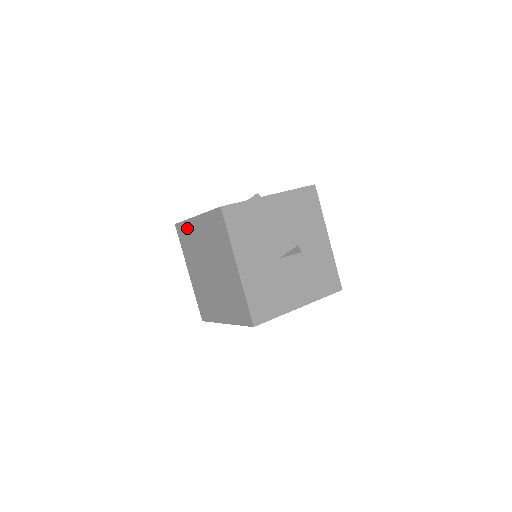
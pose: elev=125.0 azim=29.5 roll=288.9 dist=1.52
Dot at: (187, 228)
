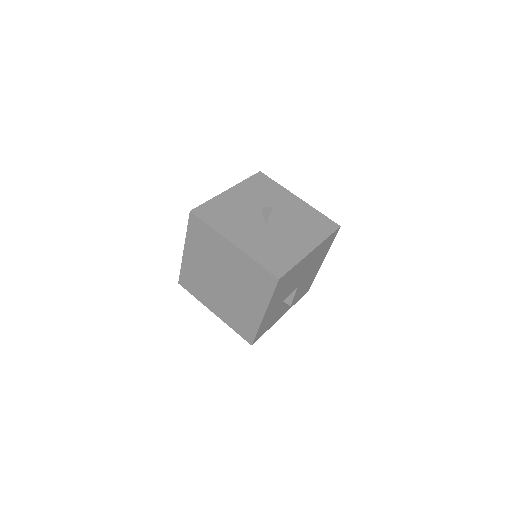
Dot at: (186, 271)
